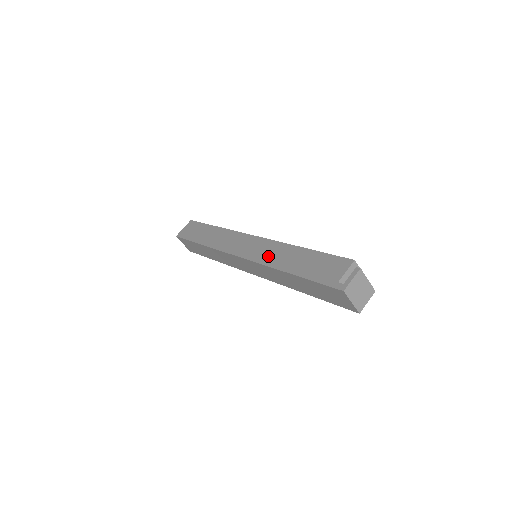
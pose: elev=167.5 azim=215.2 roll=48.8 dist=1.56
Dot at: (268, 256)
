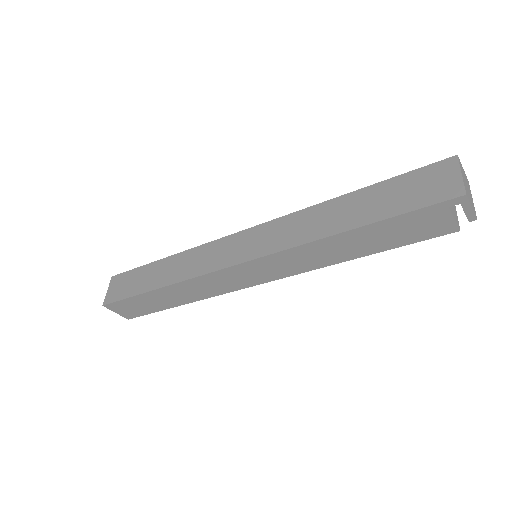
Dot at: occluded
